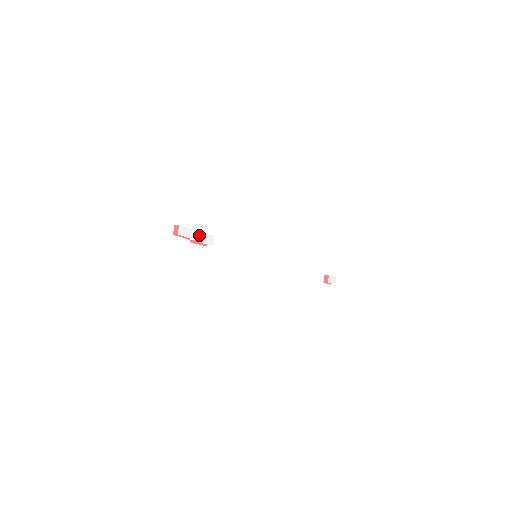
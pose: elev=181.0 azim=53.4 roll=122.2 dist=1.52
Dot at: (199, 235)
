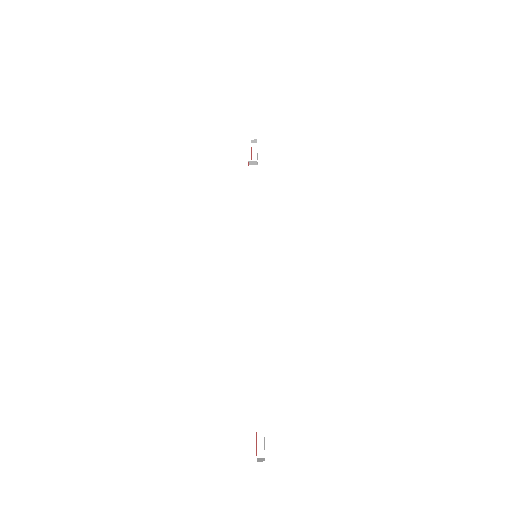
Dot at: (257, 166)
